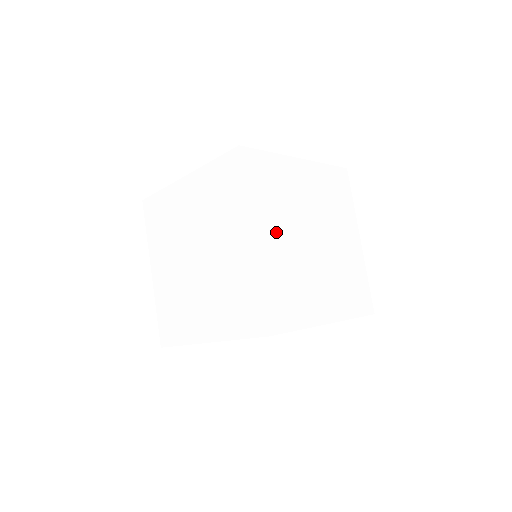
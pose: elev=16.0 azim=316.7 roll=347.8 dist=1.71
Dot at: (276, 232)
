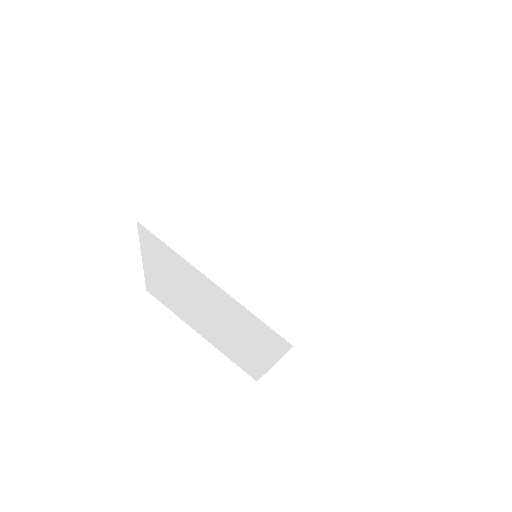
Dot at: (229, 253)
